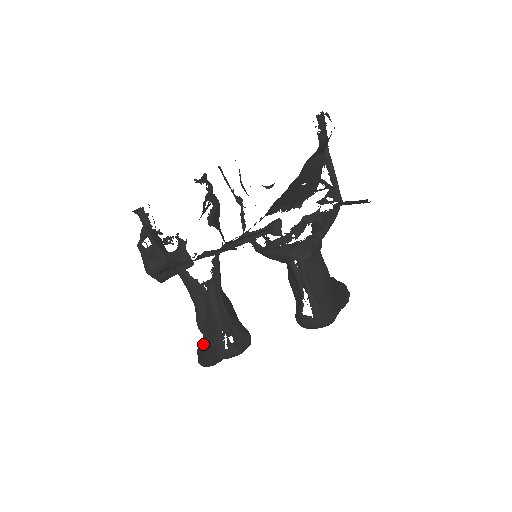
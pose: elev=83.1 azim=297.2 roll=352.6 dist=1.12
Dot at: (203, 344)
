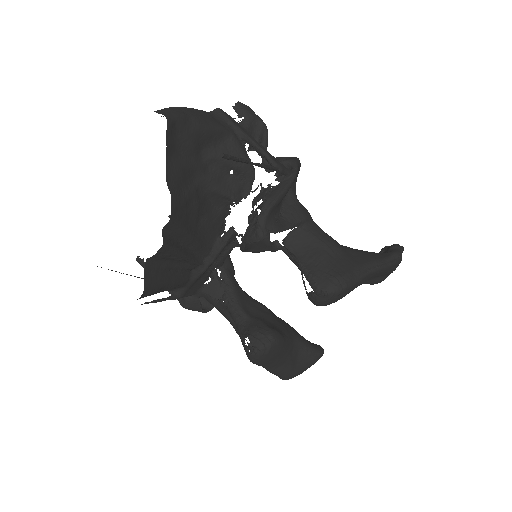
Dot at: occluded
